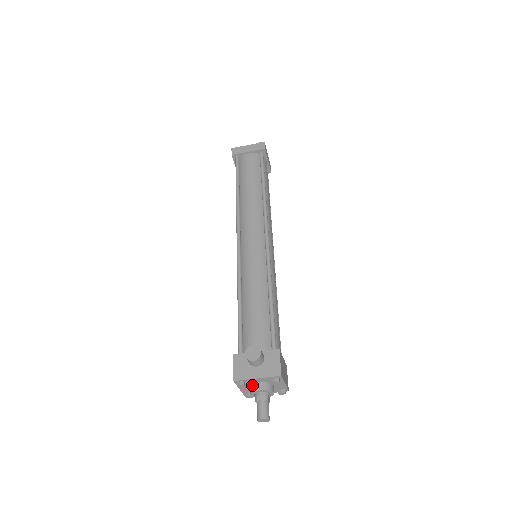
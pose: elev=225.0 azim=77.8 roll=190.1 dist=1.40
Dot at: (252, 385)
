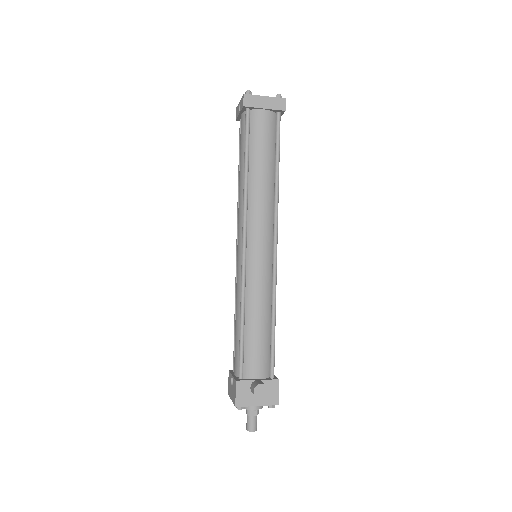
Dot at: occluded
